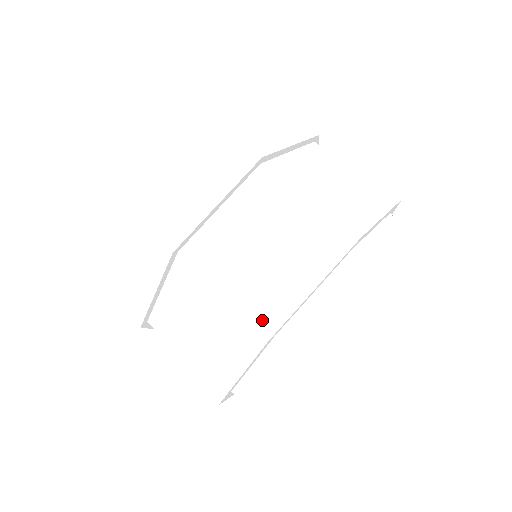
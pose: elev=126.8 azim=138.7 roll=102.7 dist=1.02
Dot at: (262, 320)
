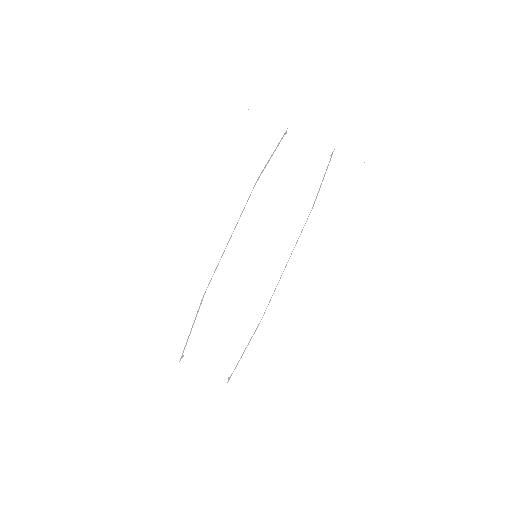
Dot at: (357, 218)
